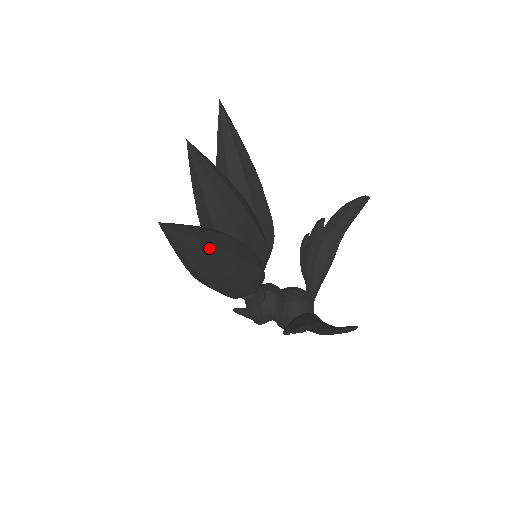
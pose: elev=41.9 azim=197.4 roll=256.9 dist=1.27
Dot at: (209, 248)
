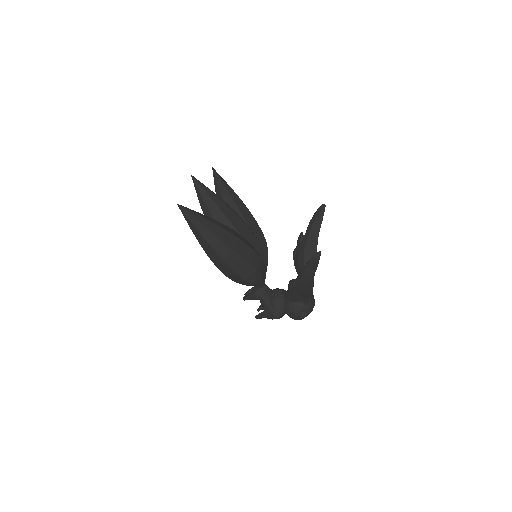
Dot at: (213, 225)
